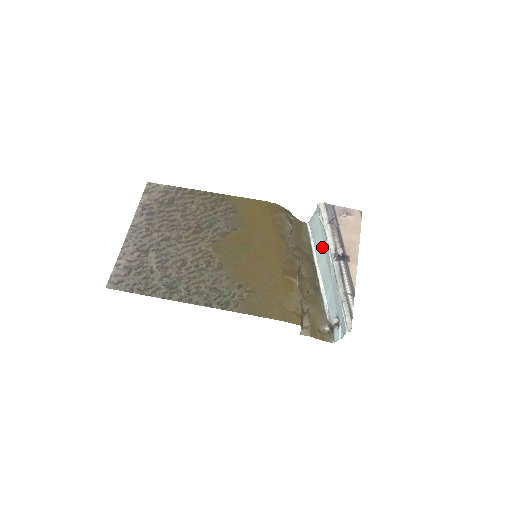
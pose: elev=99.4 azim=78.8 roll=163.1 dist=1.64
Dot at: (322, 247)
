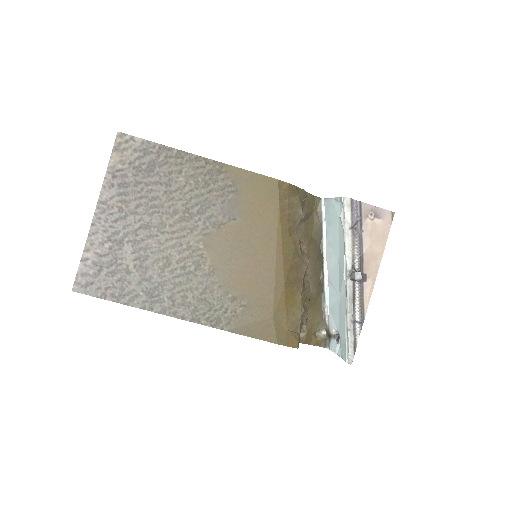
Dot at: (336, 247)
